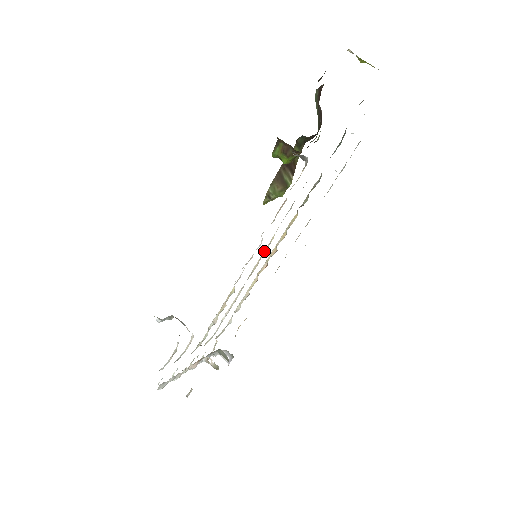
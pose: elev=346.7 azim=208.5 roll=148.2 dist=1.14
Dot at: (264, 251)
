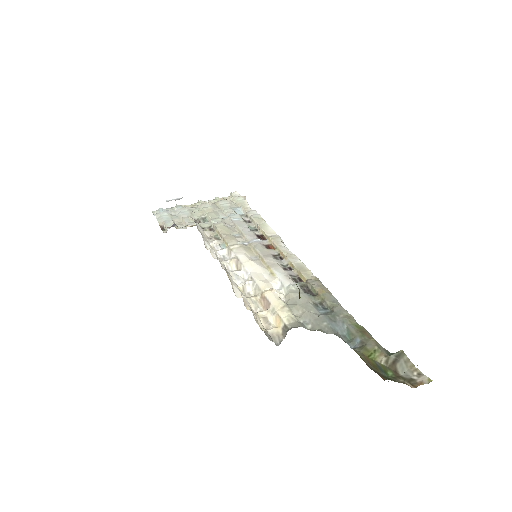
Dot at: (264, 261)
